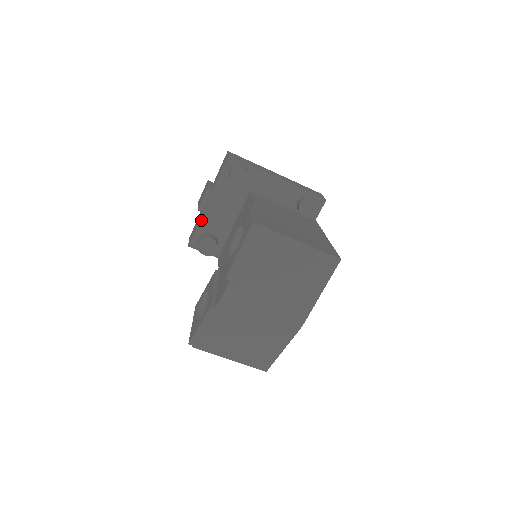
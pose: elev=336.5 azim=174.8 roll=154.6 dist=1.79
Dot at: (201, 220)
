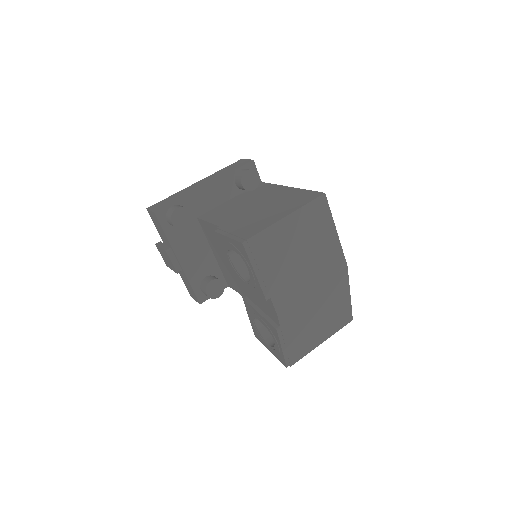
Dot at: (188, 277)
